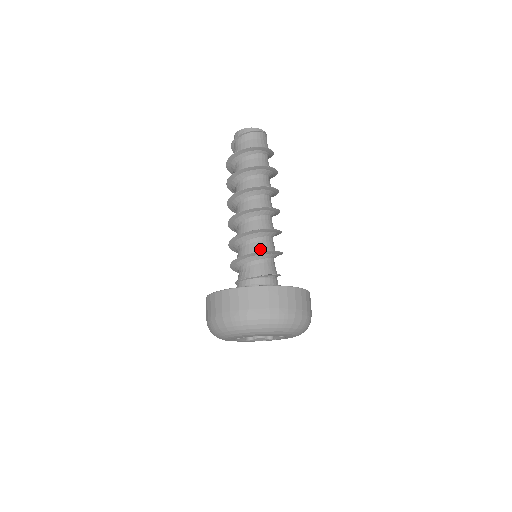
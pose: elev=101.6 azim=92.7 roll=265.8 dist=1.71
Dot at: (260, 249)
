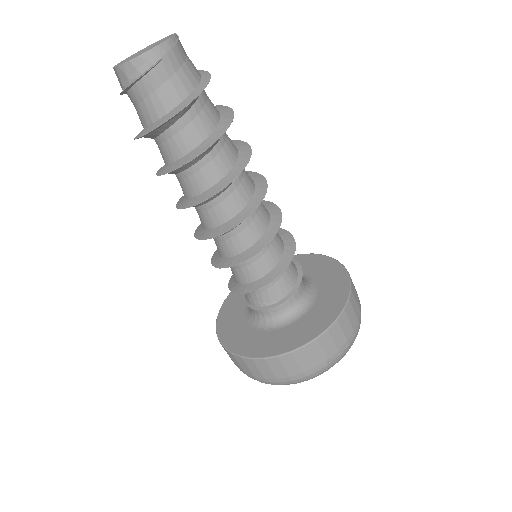
Dot at: (276, 259)
